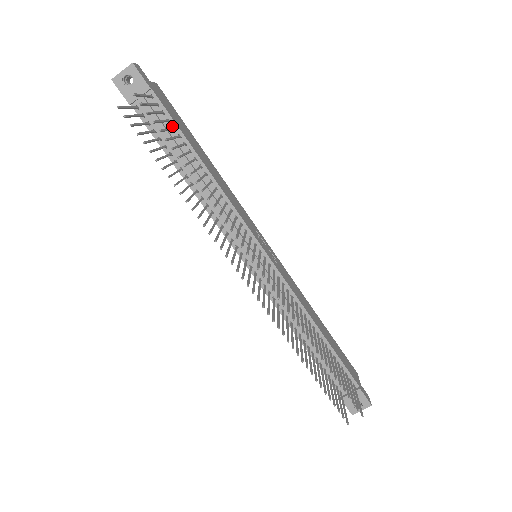
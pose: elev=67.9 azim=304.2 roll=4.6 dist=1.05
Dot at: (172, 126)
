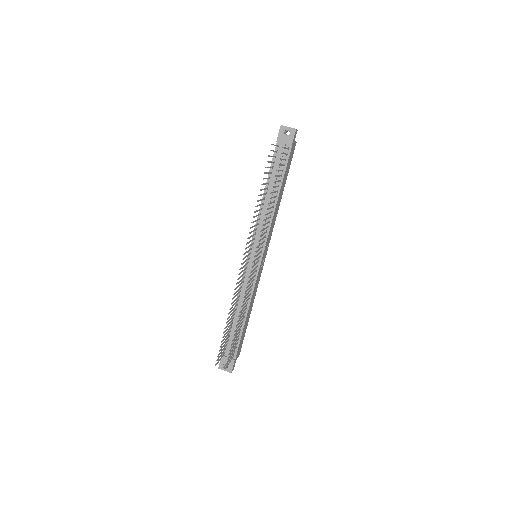
Dot at: (283, 168)
